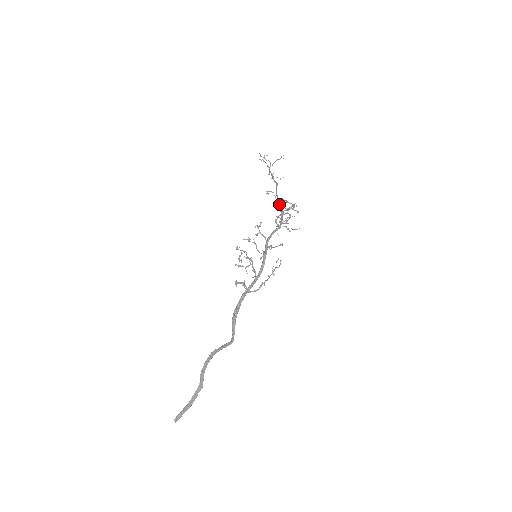
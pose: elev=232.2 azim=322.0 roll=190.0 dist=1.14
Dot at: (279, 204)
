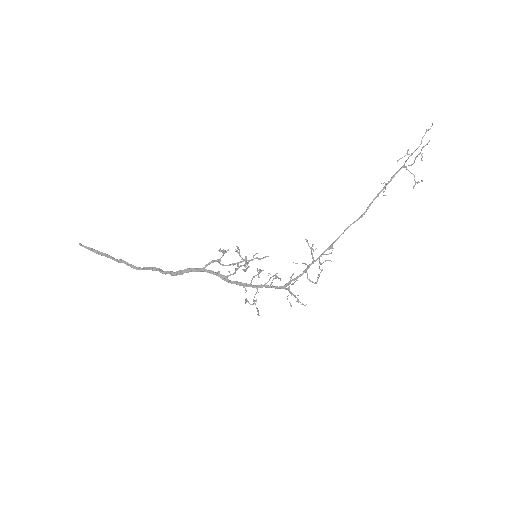
Dot at: (322, 254)
